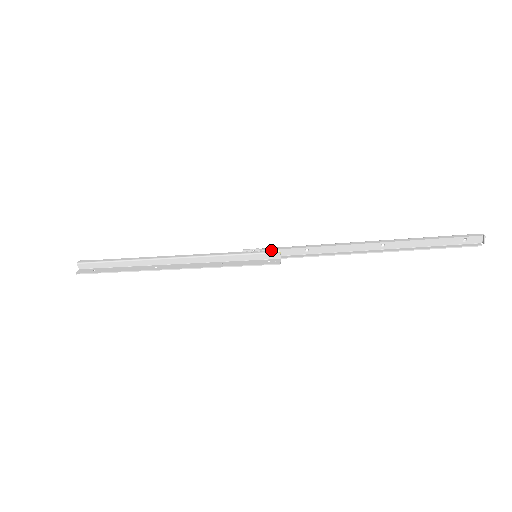
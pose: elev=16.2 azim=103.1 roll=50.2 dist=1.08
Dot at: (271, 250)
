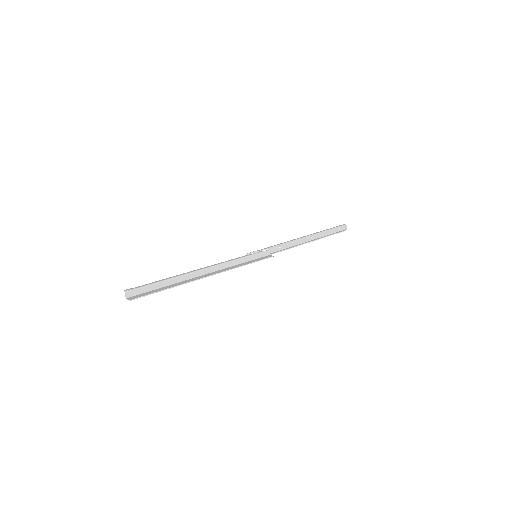
Dot at: (264, 249)
